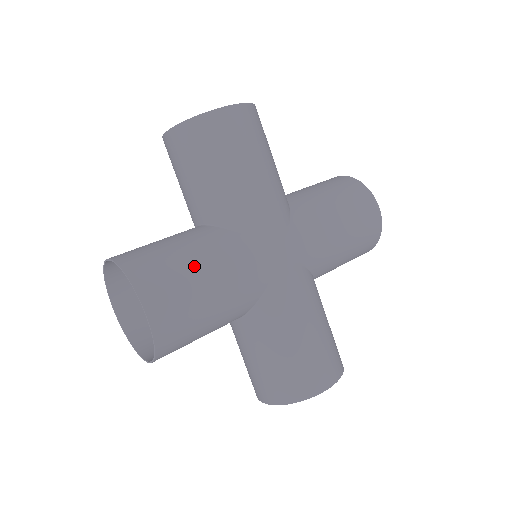
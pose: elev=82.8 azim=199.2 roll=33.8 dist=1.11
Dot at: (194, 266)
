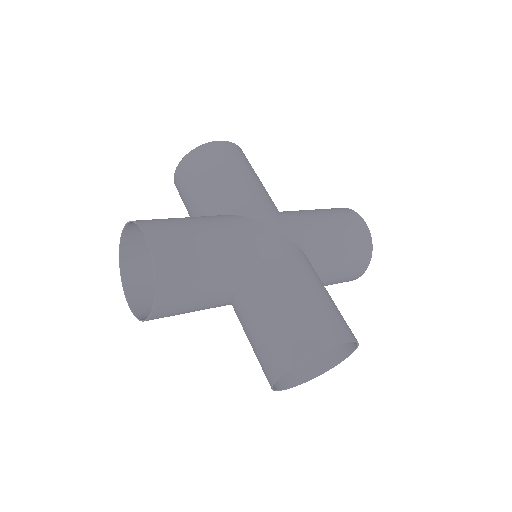
Dot at: (192, 222)
